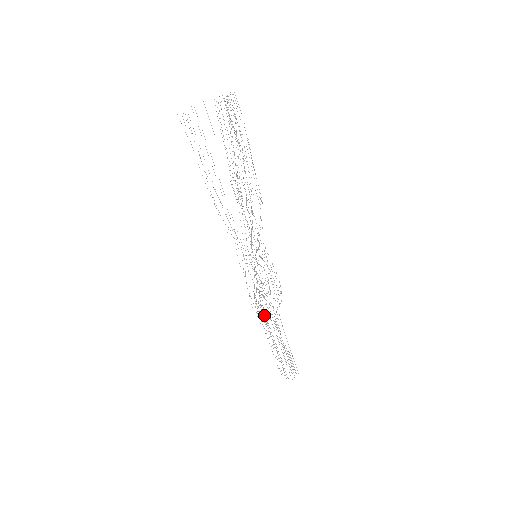
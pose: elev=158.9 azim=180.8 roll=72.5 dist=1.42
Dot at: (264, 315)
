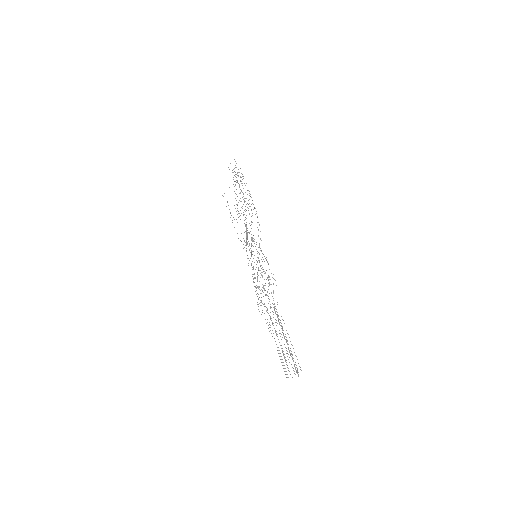
Dot at: occluded
